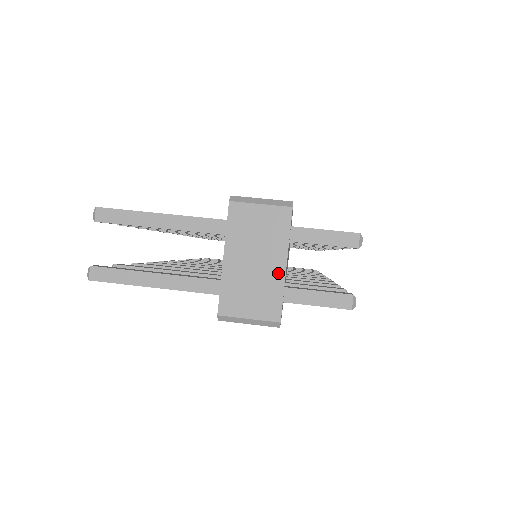
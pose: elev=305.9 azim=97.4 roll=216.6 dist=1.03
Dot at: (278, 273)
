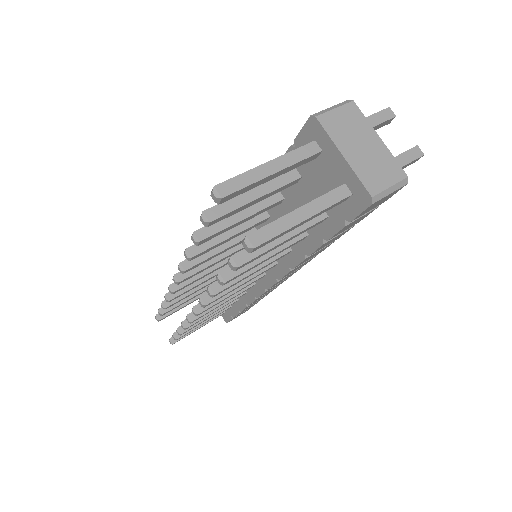
Dot at: (380, 146)
